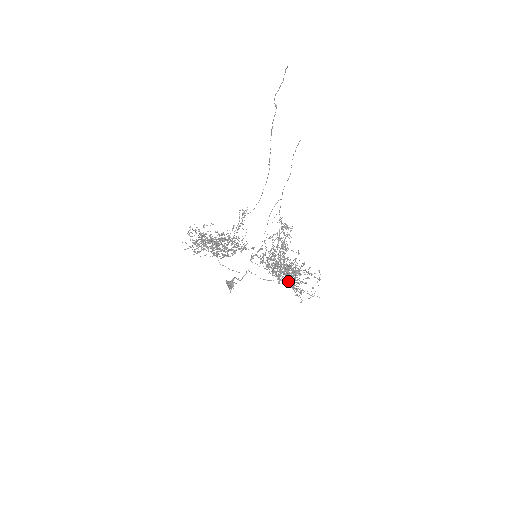
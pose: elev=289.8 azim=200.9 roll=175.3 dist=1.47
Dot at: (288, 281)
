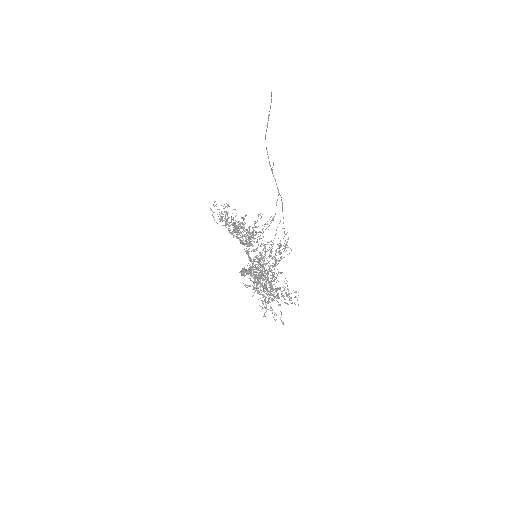
Dot at: (254, 287)
